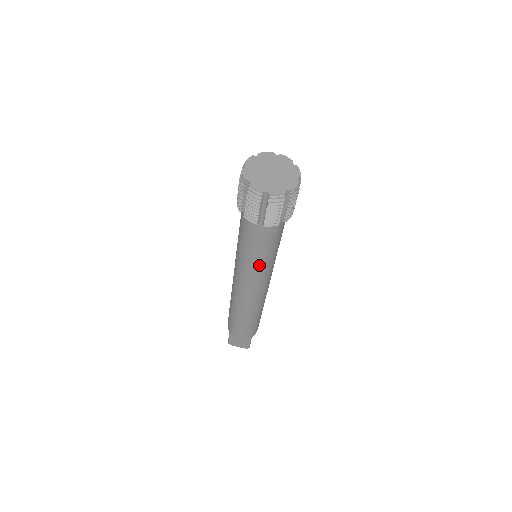
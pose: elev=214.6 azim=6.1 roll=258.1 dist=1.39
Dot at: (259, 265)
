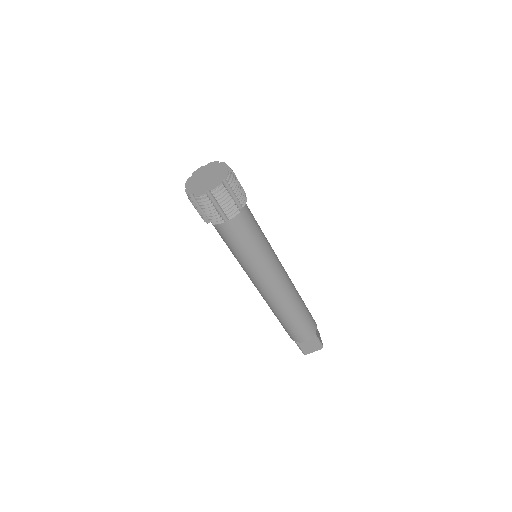
Dot at: (258, 258)
